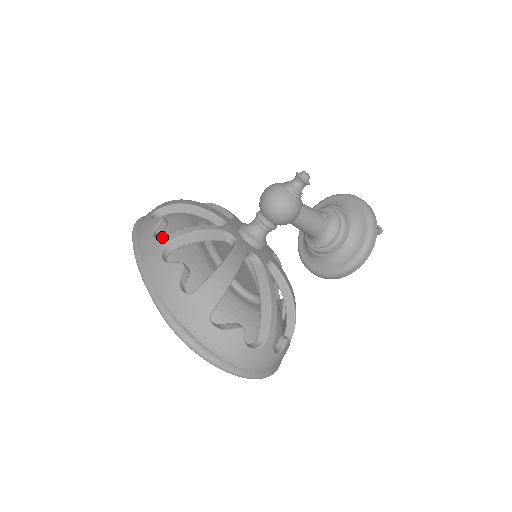
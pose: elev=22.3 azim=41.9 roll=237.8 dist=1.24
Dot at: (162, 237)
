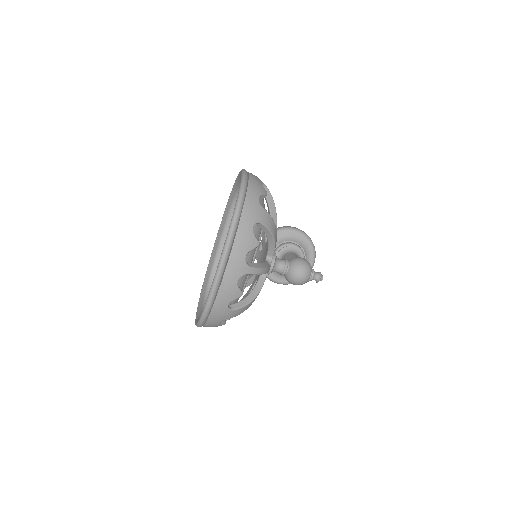
Dot at: (249, 267)
